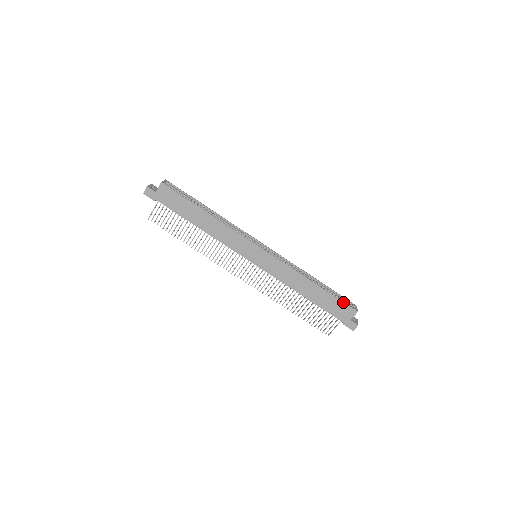
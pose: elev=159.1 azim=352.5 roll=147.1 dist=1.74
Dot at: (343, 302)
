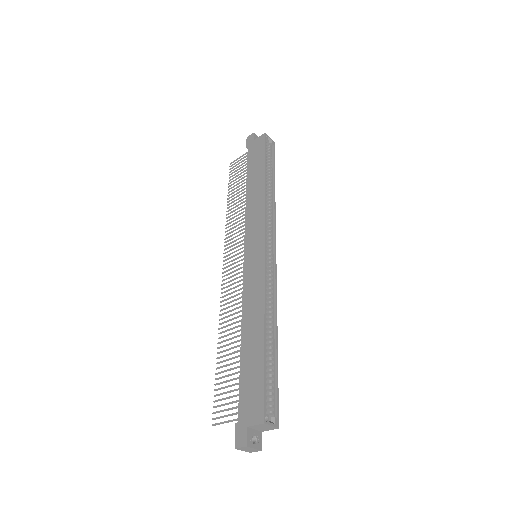
Dot at: (264, 389)
